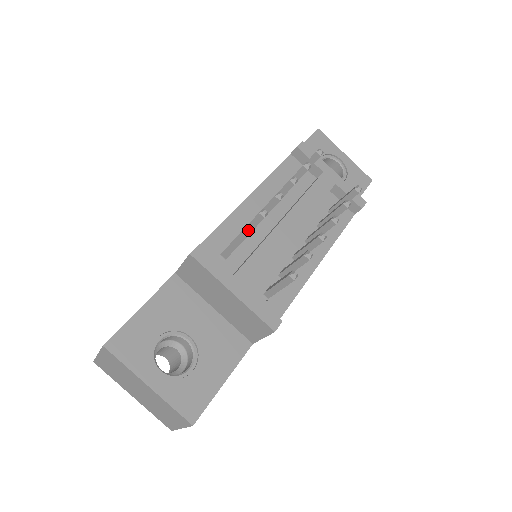
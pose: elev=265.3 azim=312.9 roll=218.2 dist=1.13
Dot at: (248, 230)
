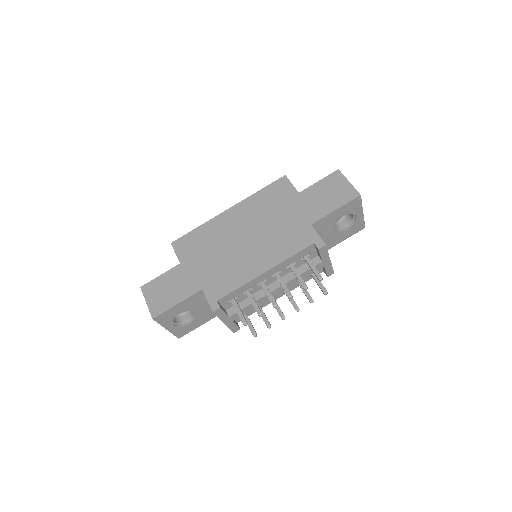
Dot at: (246, 325)
